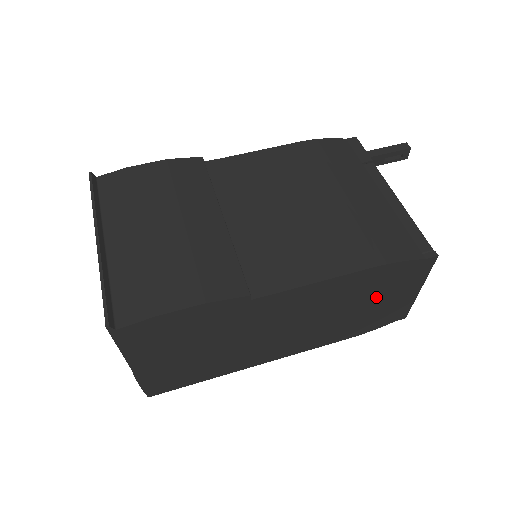
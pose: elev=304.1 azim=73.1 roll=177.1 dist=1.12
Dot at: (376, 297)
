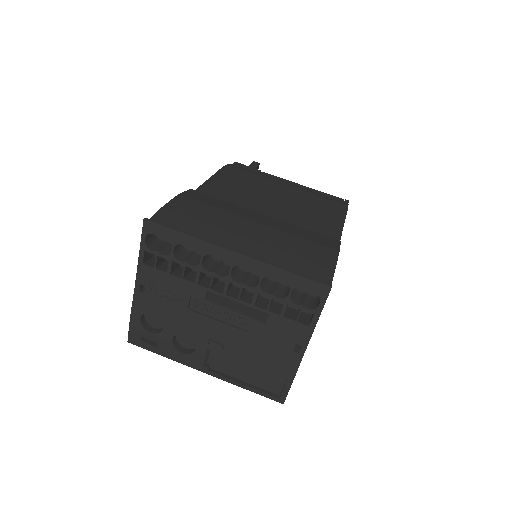
Dot at: occluded
